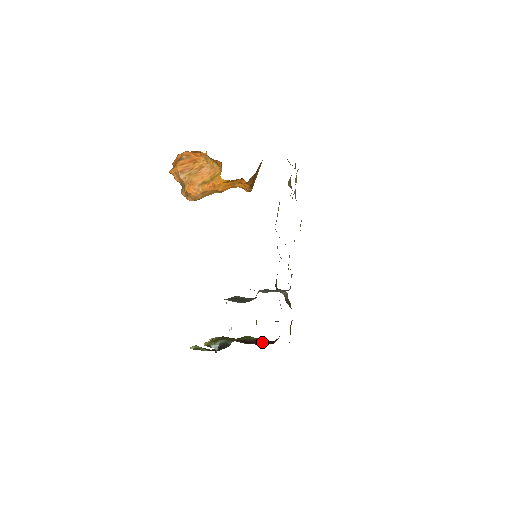
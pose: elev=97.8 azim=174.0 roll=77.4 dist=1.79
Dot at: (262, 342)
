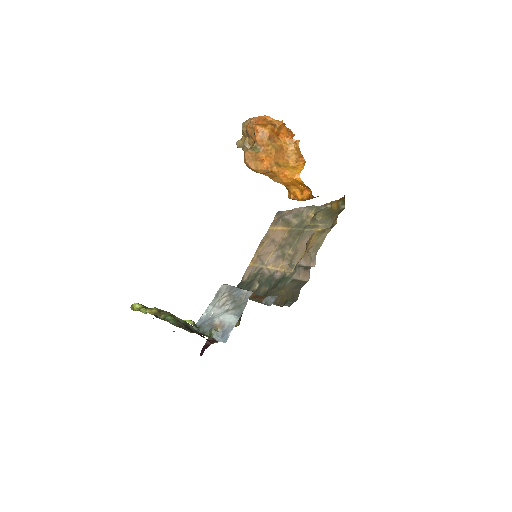
Dot at: occluded
